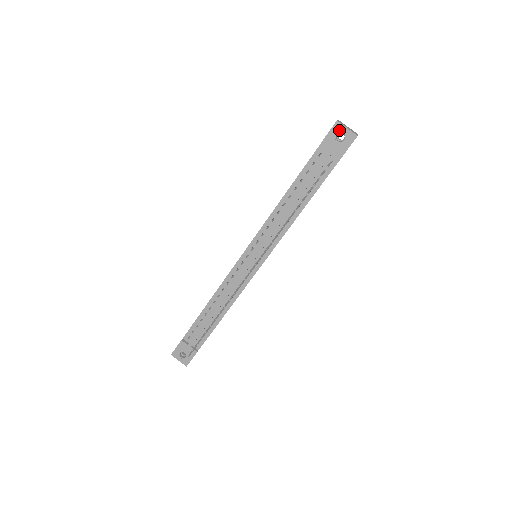
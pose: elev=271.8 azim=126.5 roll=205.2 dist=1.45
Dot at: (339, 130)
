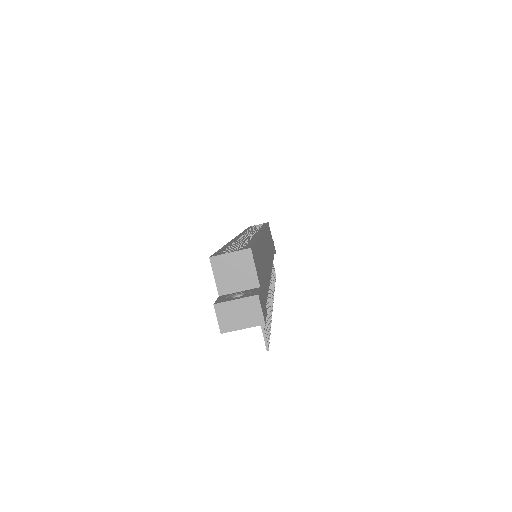
Dot at: (234, 328)
